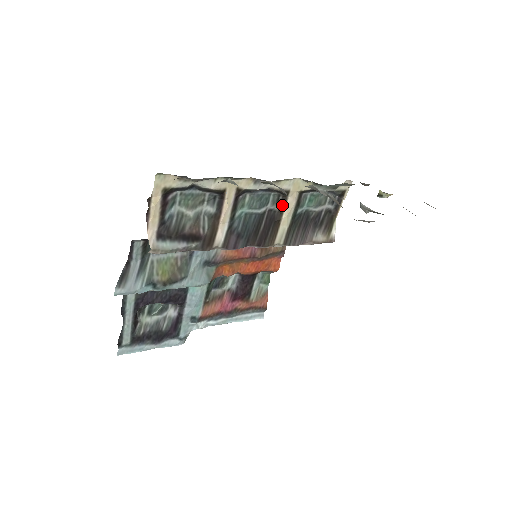
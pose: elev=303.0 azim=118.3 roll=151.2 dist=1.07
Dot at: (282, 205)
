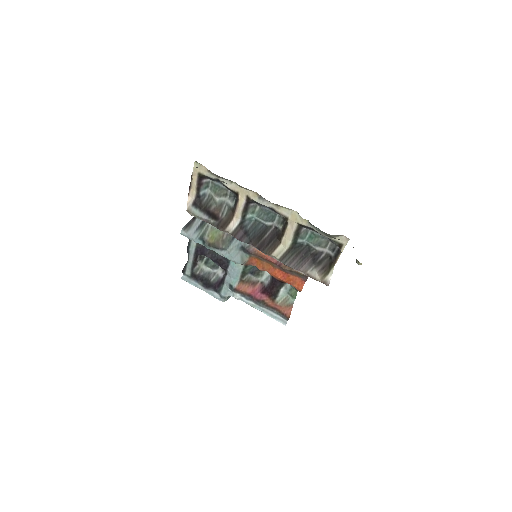
Dot at: (284, 228)
